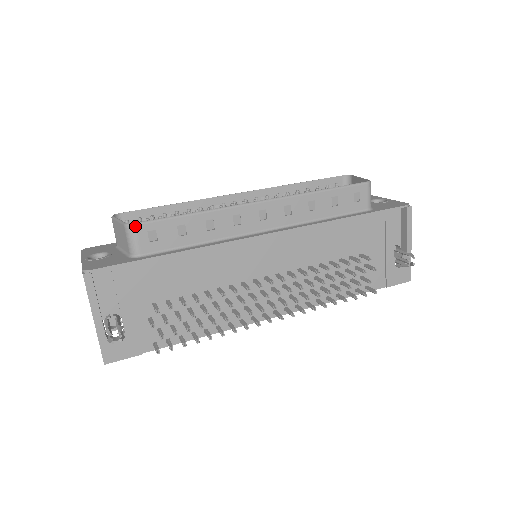
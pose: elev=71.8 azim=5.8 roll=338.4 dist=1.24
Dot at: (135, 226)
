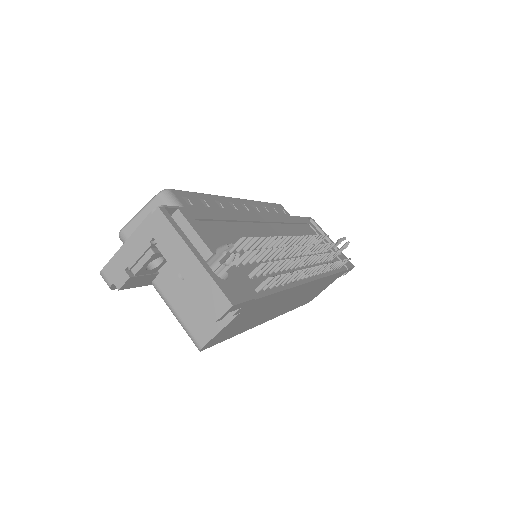
Dot at: (170, 190)
